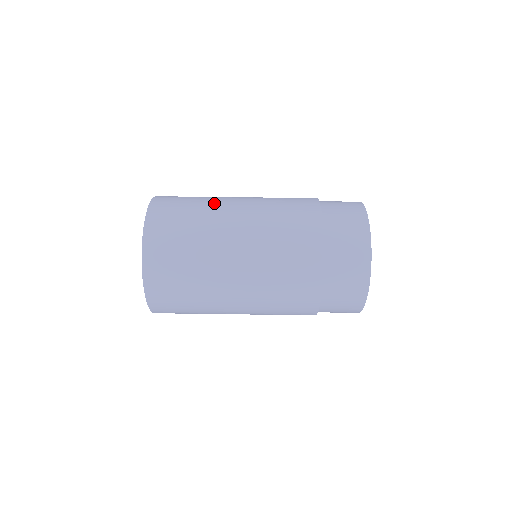
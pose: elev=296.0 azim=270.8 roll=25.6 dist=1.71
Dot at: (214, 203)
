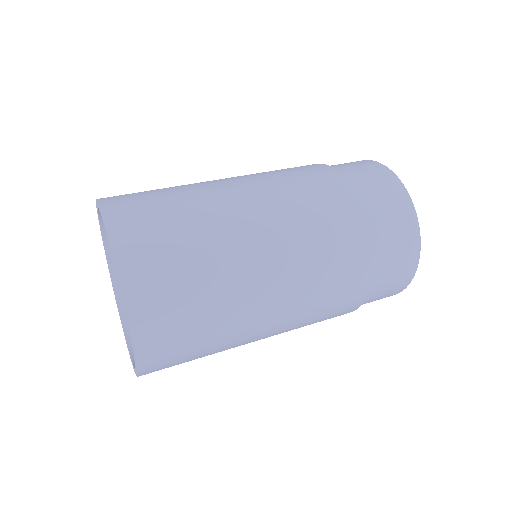
Dot at: occluded
